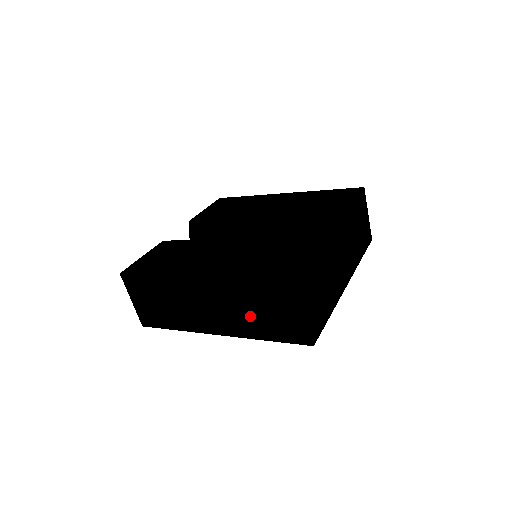
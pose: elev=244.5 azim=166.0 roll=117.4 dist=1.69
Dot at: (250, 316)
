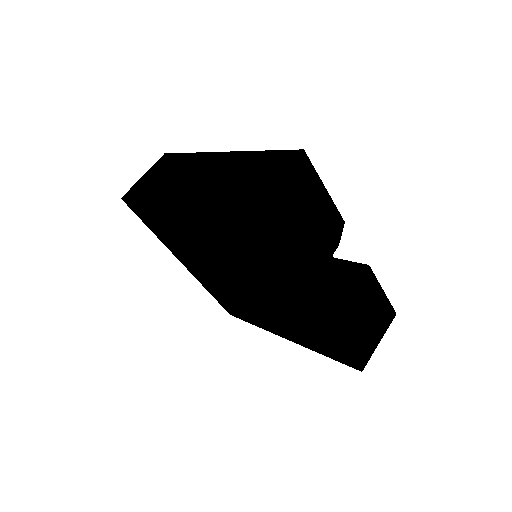
Dot at: (222, 186)
